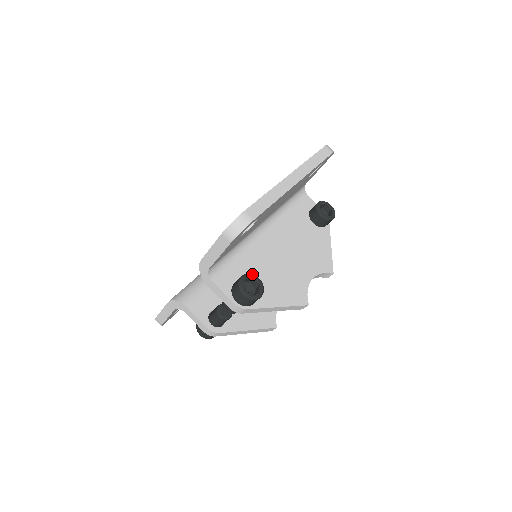
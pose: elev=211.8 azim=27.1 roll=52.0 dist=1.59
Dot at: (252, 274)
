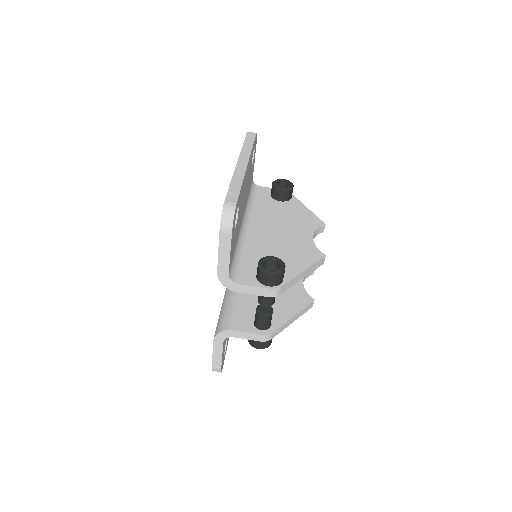
Dot at: (265, 257)
